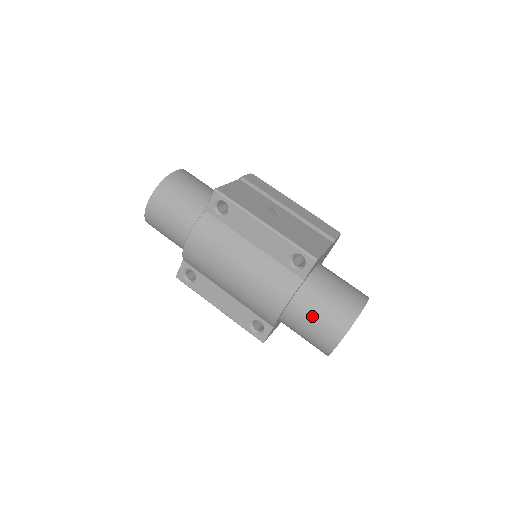
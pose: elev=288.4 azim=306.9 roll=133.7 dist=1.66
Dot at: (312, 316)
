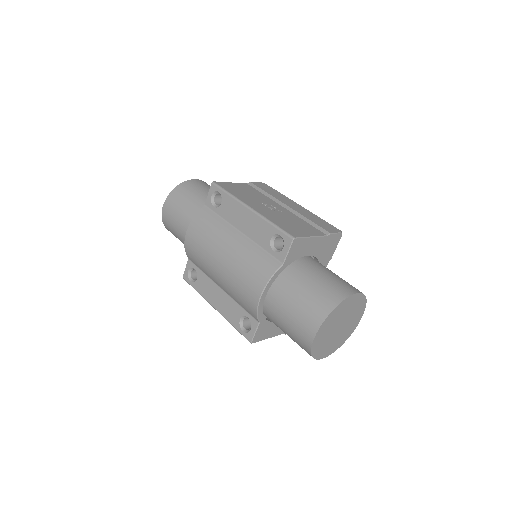
Dot at: (290, 303)
